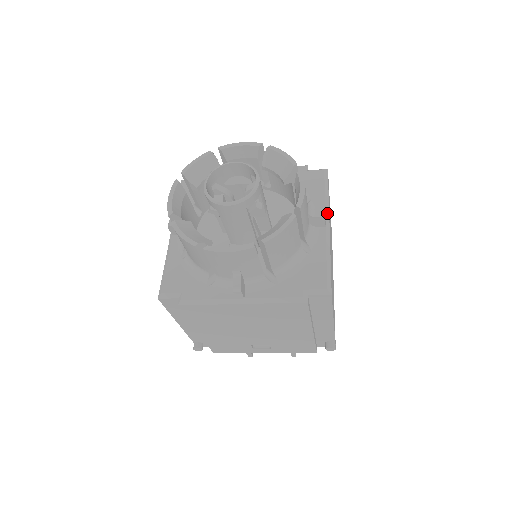
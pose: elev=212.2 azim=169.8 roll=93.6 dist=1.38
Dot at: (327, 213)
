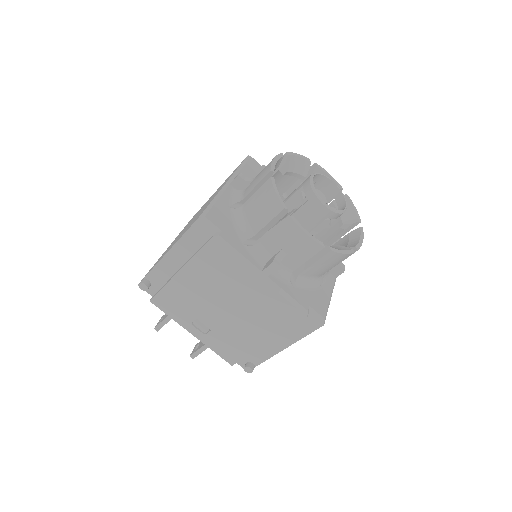
Dot at: occluded
